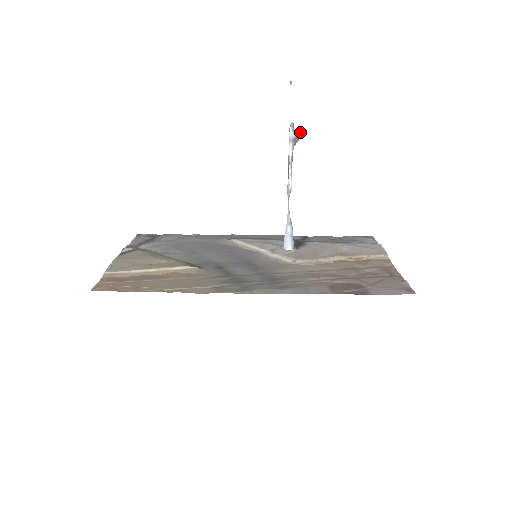
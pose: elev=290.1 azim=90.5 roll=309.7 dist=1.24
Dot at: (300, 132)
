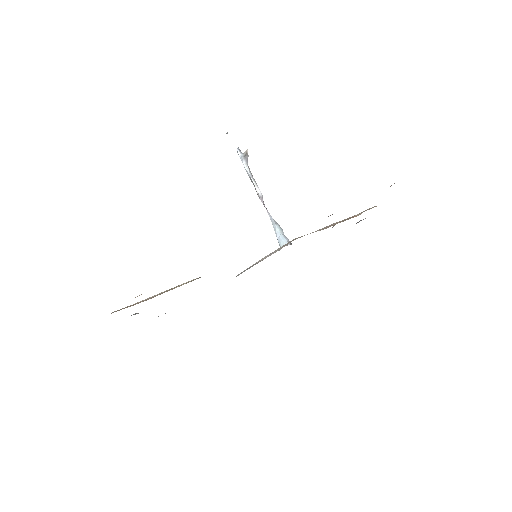
Dot at: (247, 150)
